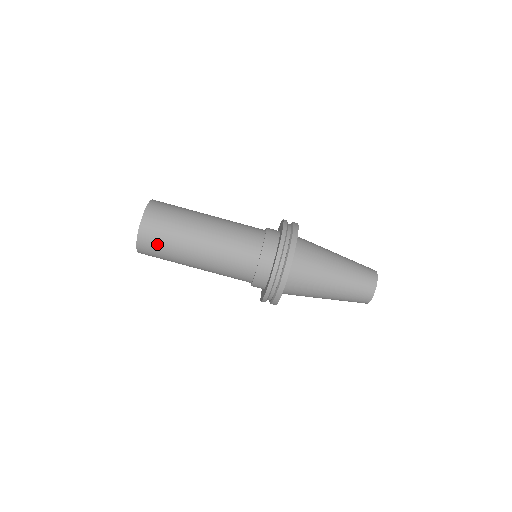
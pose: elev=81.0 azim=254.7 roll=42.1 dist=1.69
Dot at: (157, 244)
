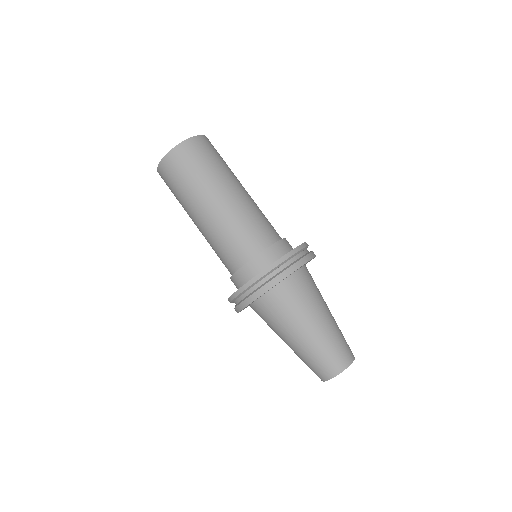
Dot at: (198, 158)
